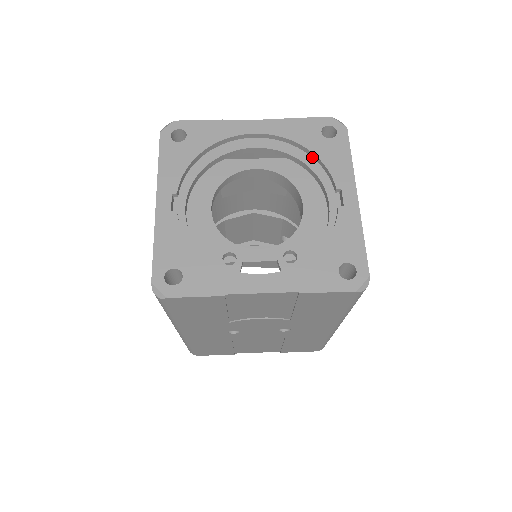
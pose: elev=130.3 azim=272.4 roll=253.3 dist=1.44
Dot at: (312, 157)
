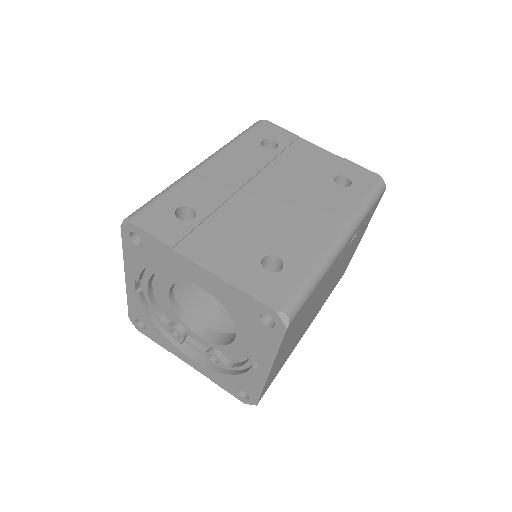
Dot at: occluded
